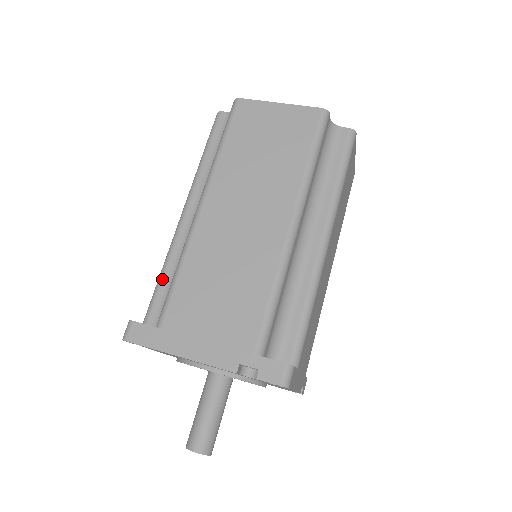
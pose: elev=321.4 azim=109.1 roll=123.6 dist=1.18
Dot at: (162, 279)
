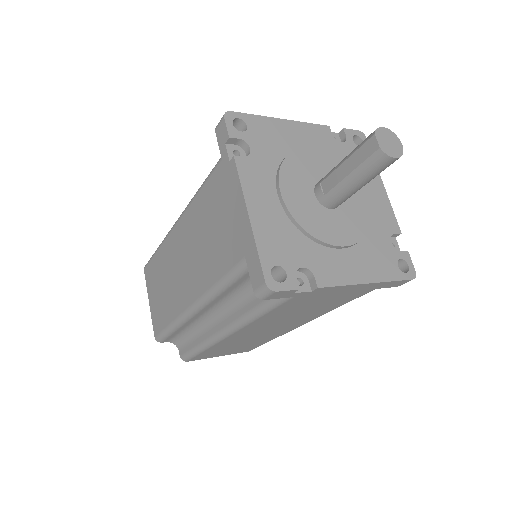
Dot at: occluded
